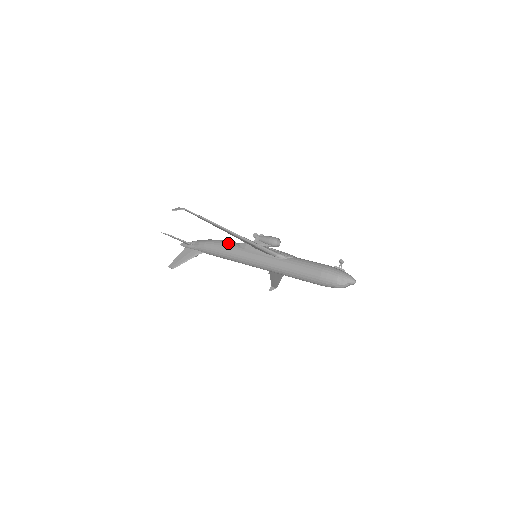
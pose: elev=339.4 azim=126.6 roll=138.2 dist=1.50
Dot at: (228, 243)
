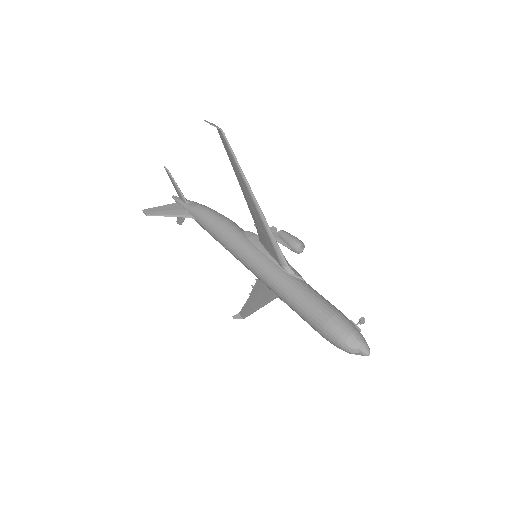
Dot at: (232, 222)
